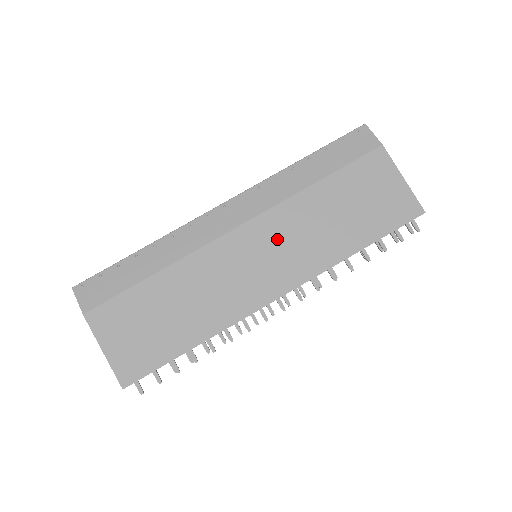
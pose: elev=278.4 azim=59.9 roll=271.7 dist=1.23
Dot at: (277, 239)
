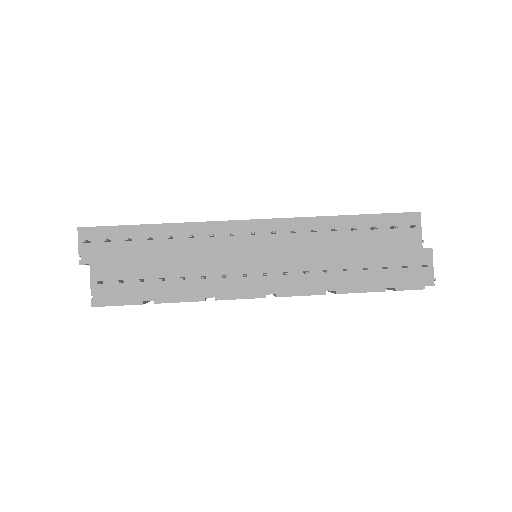
Dot at: occluded
